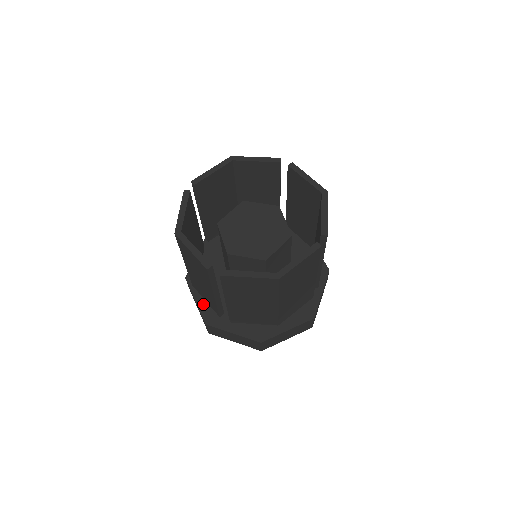
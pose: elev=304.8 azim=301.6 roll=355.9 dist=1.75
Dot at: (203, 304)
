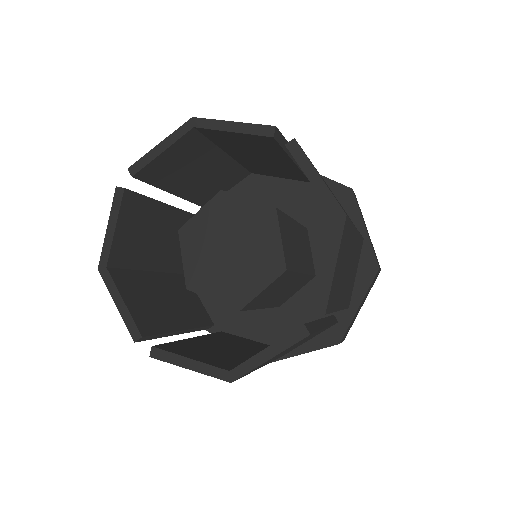
Dot at: occluded
